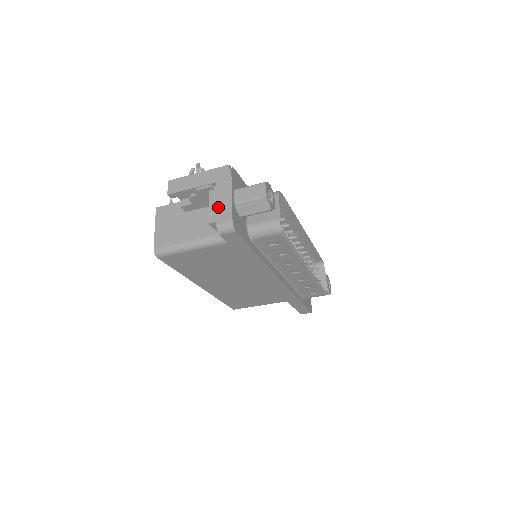
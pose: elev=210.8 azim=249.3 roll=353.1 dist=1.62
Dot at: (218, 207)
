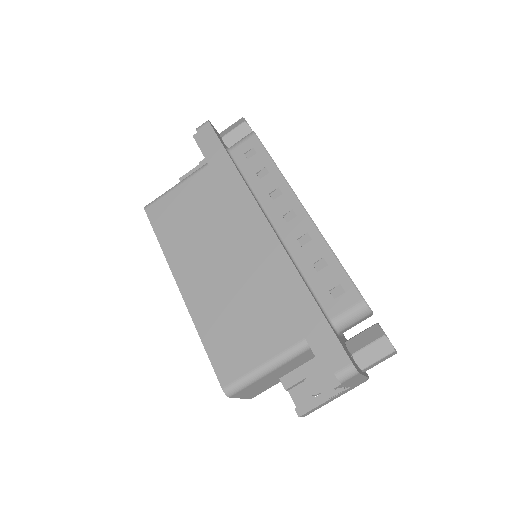
Dot at: occluded
